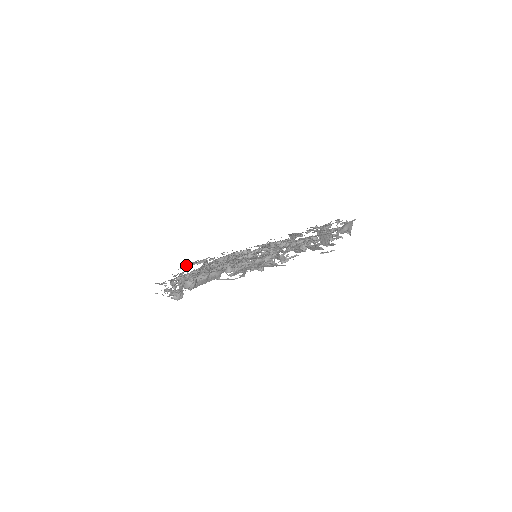
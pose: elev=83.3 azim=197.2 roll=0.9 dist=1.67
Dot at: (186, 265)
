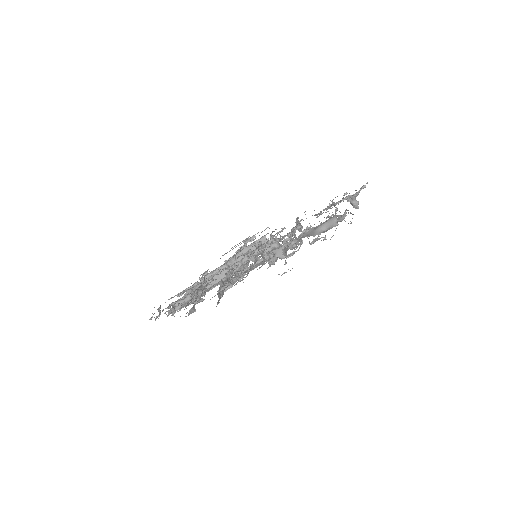
Dot at: (239, 243)
